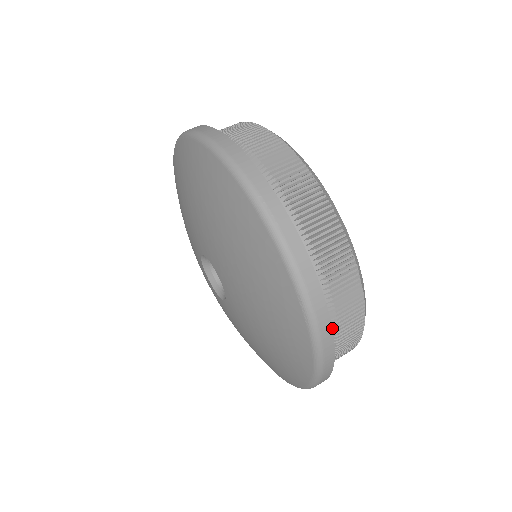
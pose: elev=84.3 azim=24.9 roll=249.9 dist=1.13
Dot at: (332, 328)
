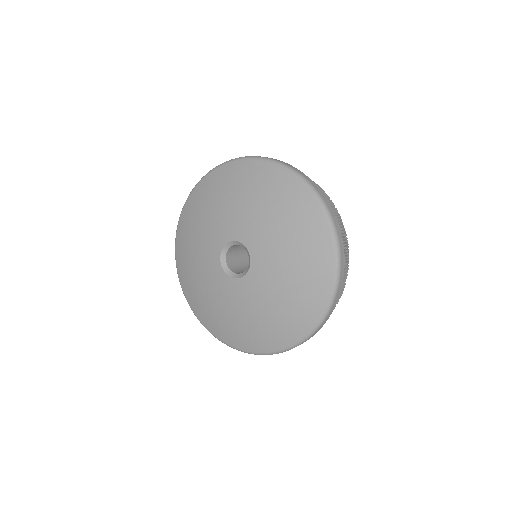
Dot at: occluded
